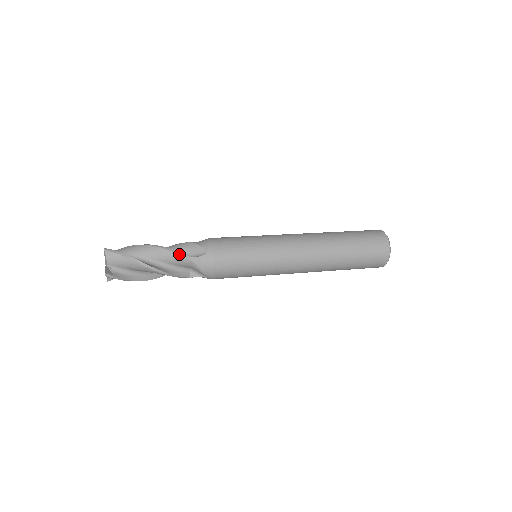
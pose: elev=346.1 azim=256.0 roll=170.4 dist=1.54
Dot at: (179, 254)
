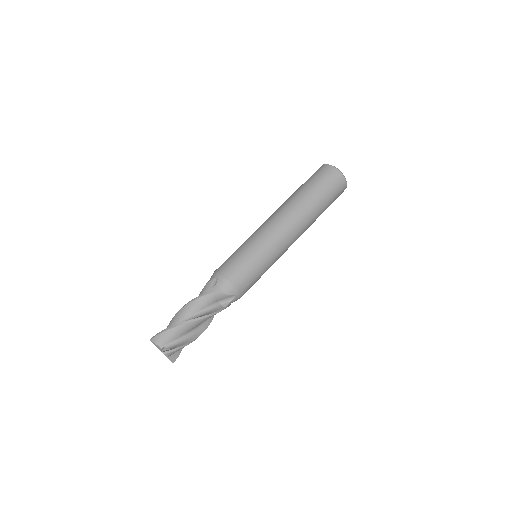
Dot at: occluded
